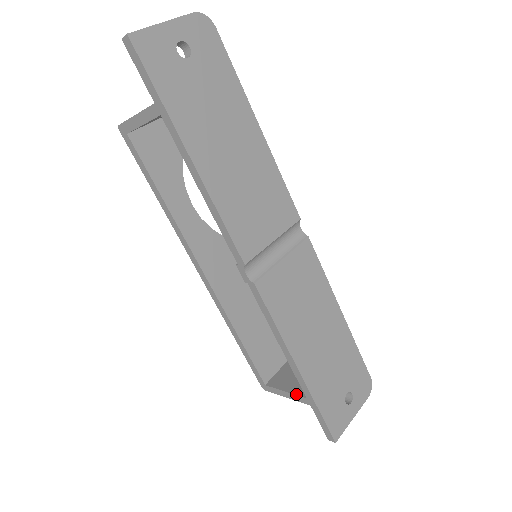
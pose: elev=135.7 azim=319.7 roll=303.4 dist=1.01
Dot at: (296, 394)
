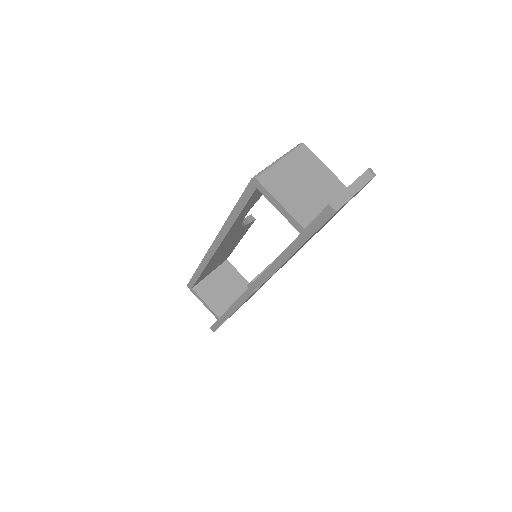
Dot at: (213, 311)
